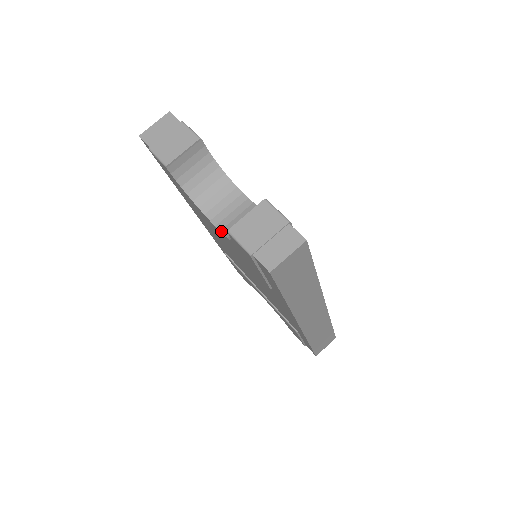
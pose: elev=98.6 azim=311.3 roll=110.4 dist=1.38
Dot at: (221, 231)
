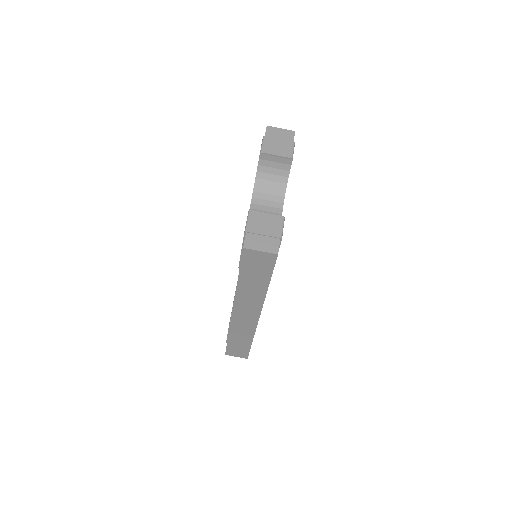
Dot at: occluded
